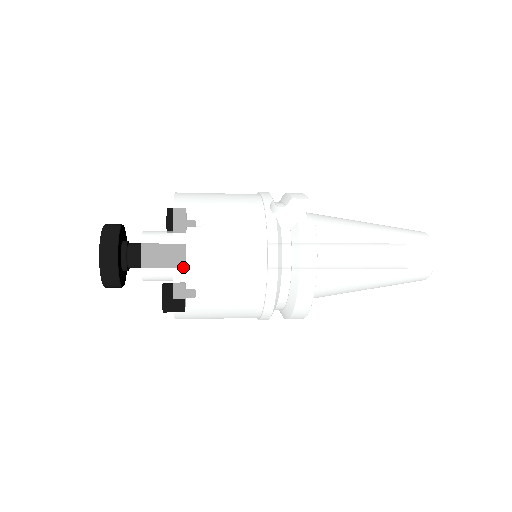
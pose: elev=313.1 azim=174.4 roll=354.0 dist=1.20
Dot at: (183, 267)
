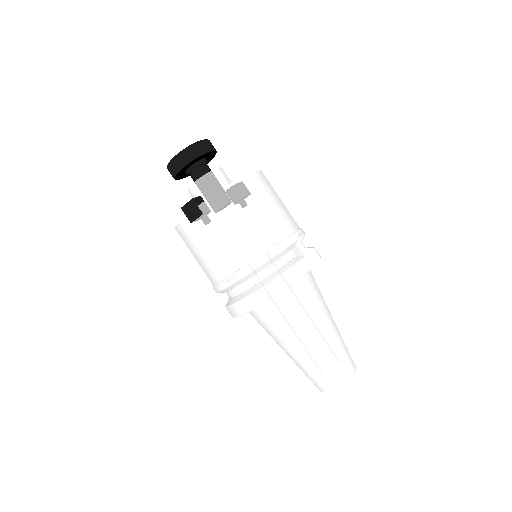
Dot at: (226, 197)
